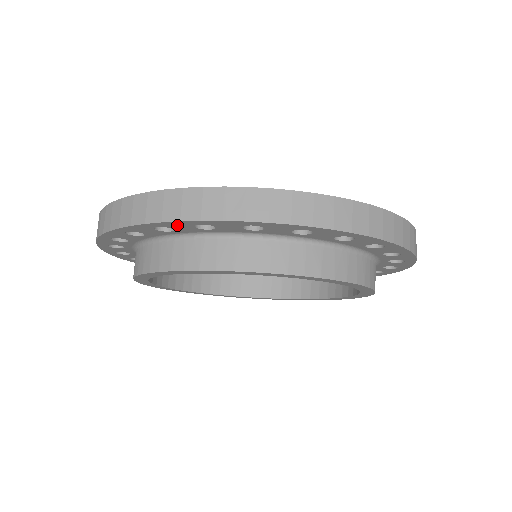
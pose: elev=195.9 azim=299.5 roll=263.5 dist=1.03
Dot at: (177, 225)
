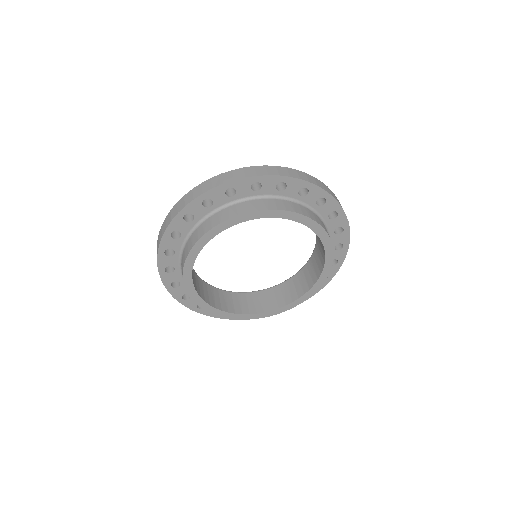
Dot at: (194, 207)
